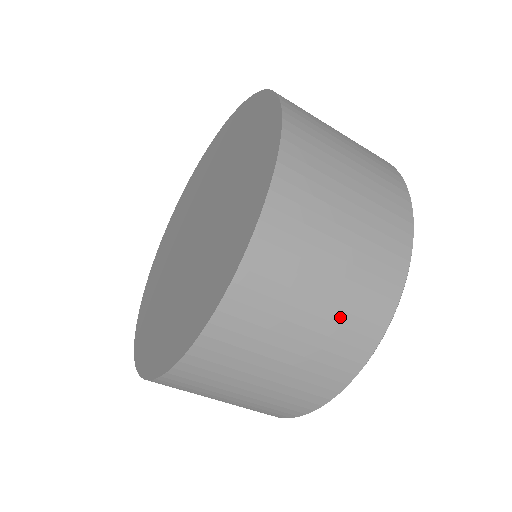
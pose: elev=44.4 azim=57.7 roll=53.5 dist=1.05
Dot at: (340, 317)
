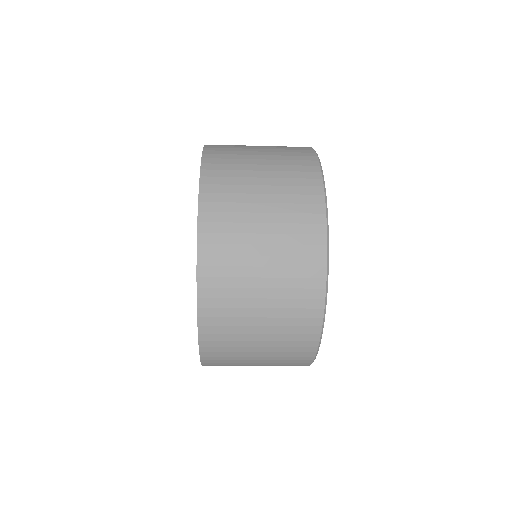
Dot at: (284, 293)
